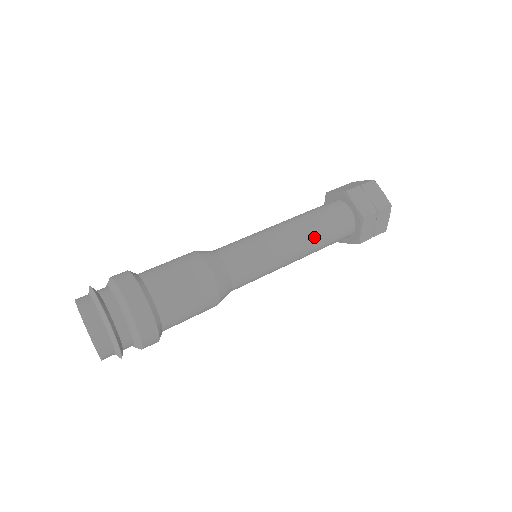
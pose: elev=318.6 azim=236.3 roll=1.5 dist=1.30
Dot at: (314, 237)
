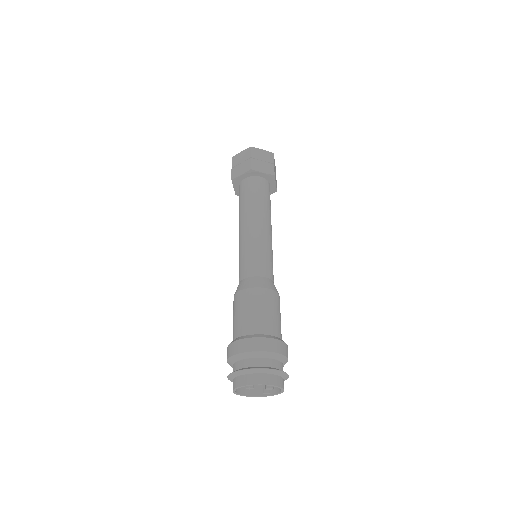
Dot at: occluded
